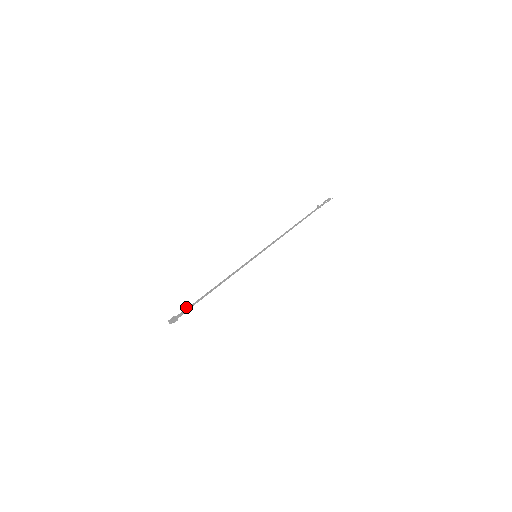
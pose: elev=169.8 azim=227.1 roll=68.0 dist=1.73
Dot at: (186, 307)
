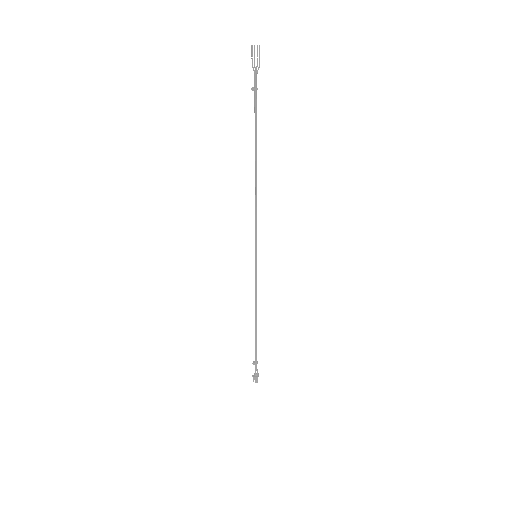
Dot at: (254, 363)
